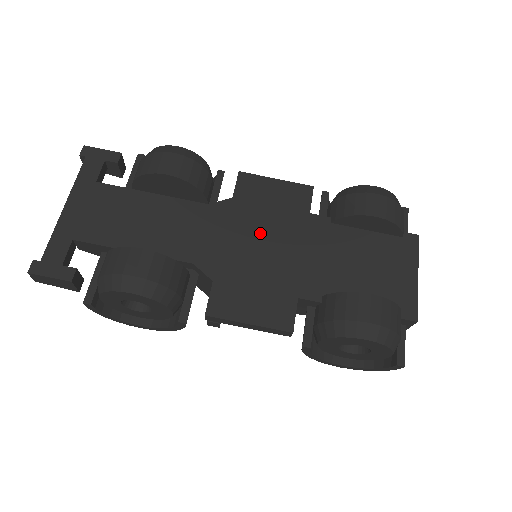
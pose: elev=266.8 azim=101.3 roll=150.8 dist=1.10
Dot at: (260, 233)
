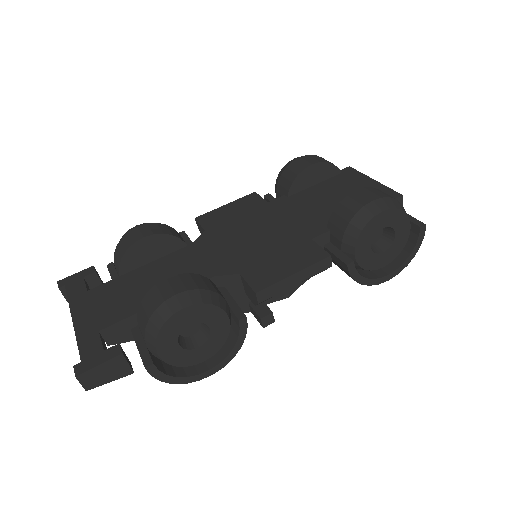
Dot at: (245, 232)
